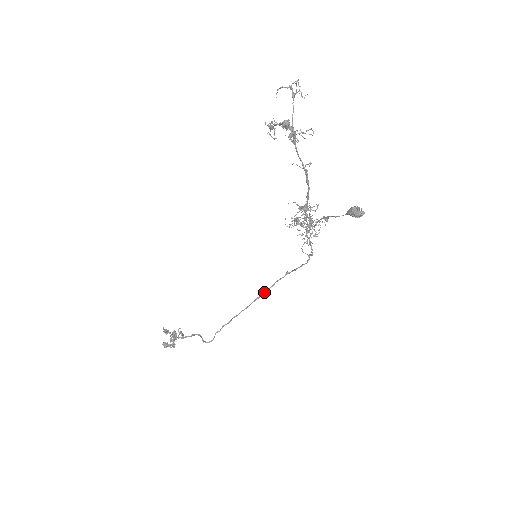
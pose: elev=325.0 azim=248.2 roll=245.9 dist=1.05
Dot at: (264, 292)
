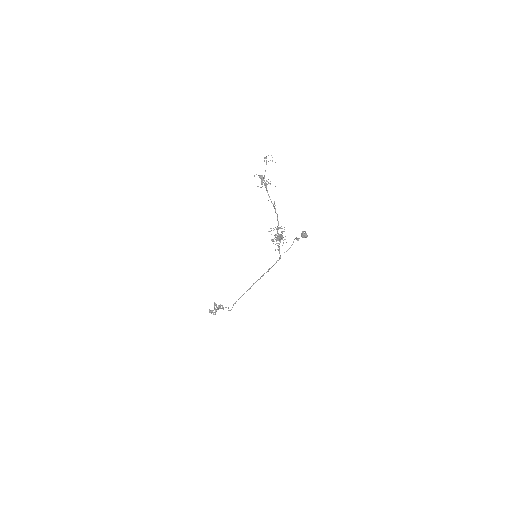
Dot at: (257, 280)
